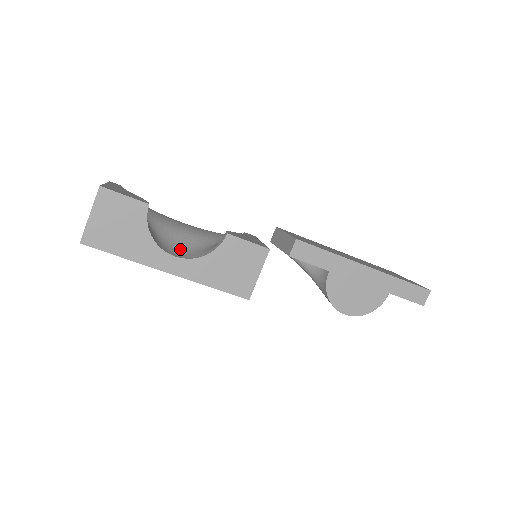
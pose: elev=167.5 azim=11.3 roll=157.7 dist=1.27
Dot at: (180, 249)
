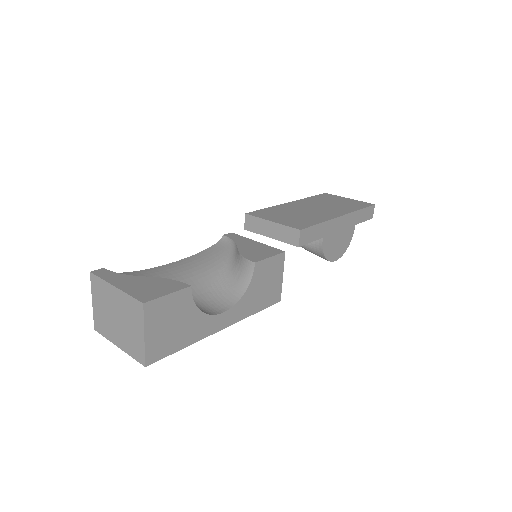
Dot at: (212, 299)
